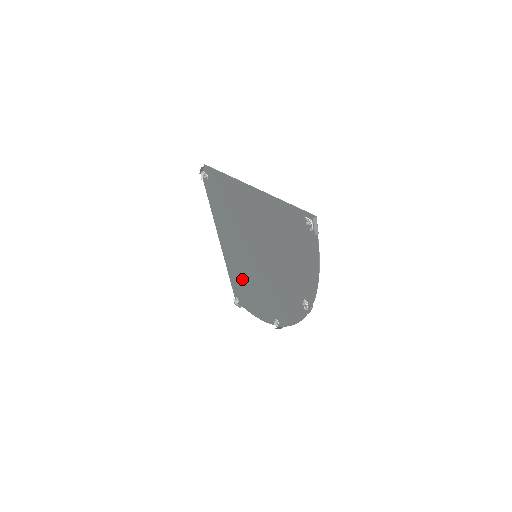
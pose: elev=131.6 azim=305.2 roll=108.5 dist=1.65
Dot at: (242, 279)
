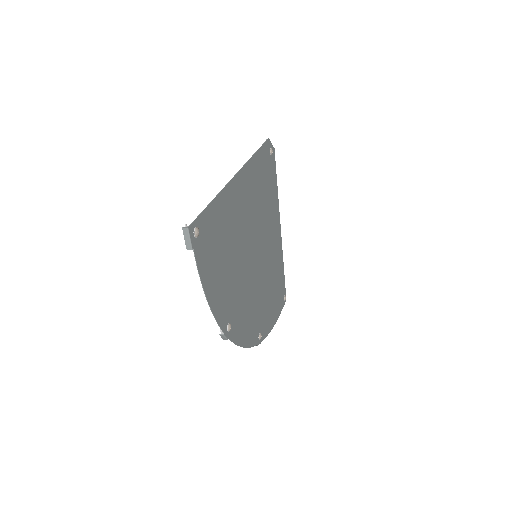
Dot at: (274, 277)
